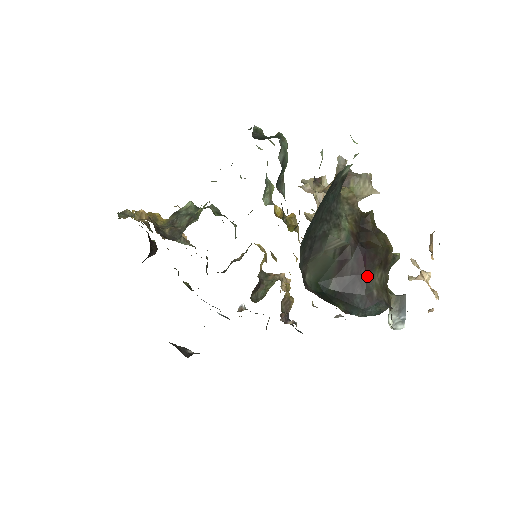
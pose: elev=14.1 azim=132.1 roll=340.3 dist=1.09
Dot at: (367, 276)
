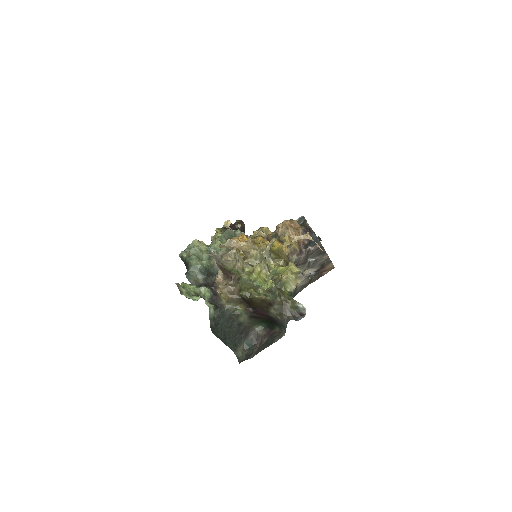
Dot at: (270, 315)
